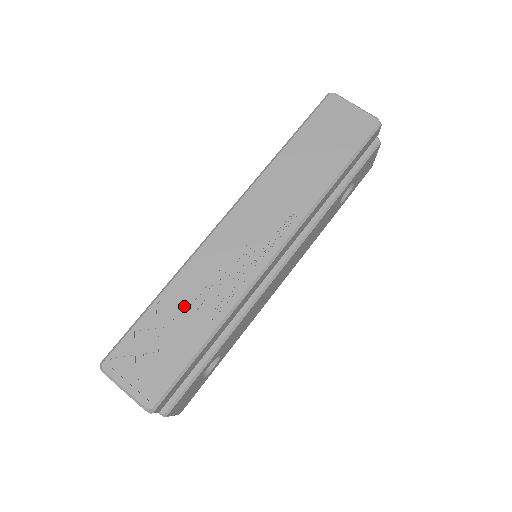
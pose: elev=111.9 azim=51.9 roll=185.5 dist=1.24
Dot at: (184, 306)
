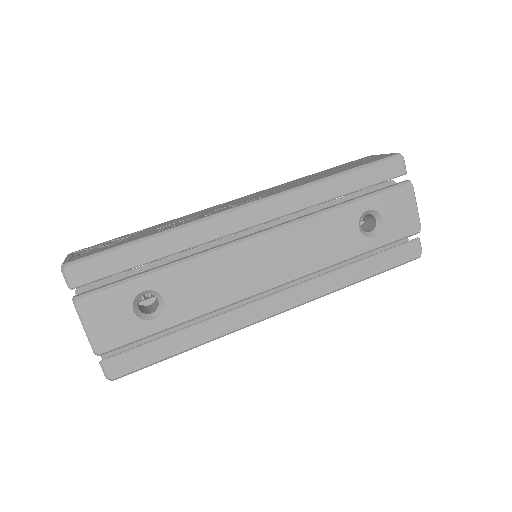
Dot at: (154, 229)
